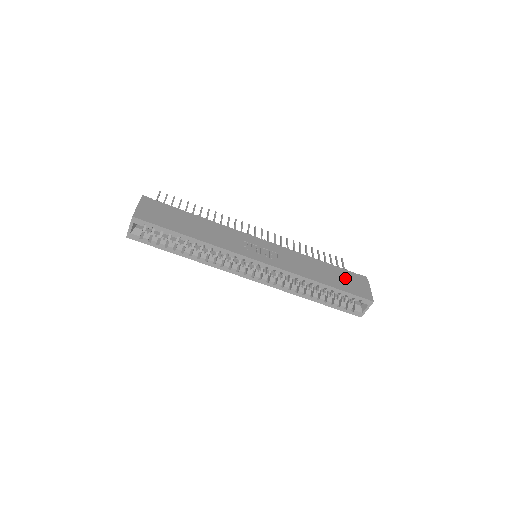
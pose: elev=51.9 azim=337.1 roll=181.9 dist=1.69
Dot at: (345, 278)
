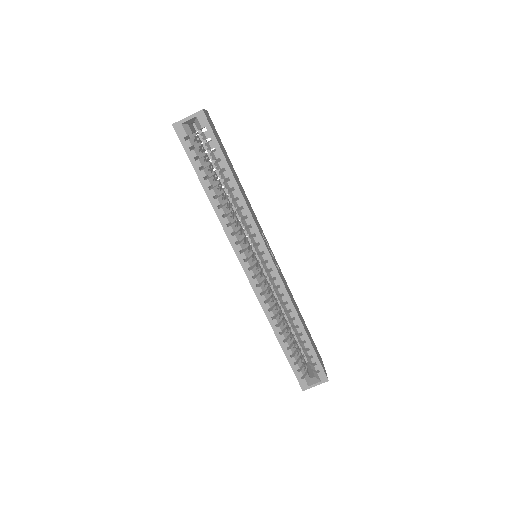
Dot at: occluded
